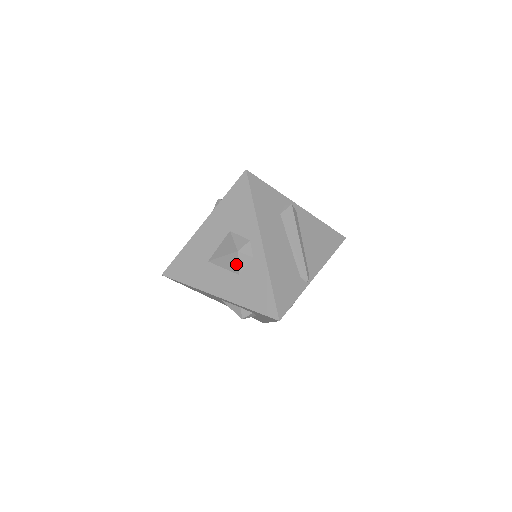
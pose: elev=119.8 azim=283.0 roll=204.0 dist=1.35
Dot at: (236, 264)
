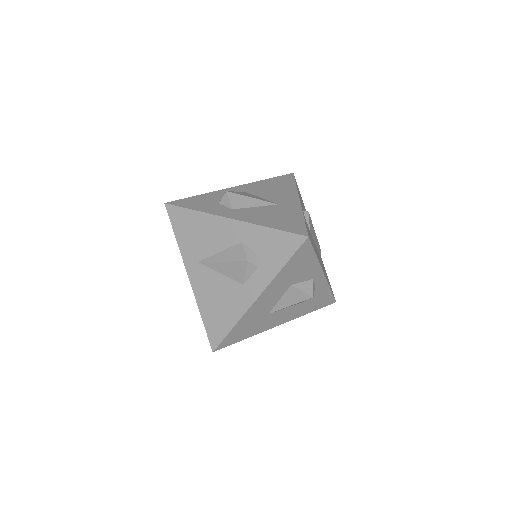
Dot at: occluded
